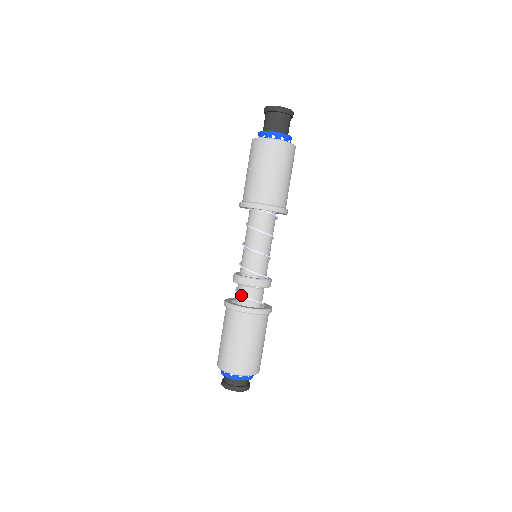
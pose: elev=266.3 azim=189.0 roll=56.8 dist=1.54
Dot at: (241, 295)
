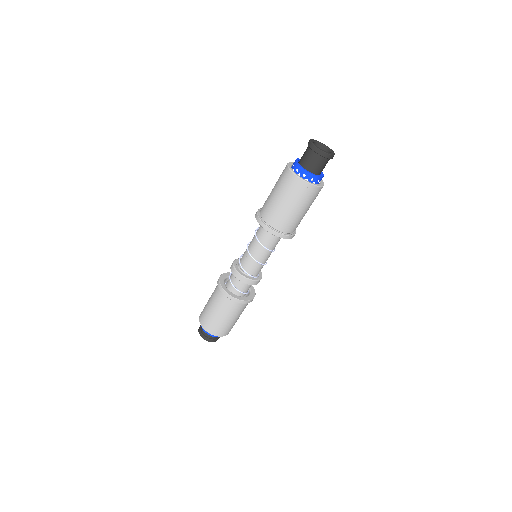
Dot at: (229, 277)
